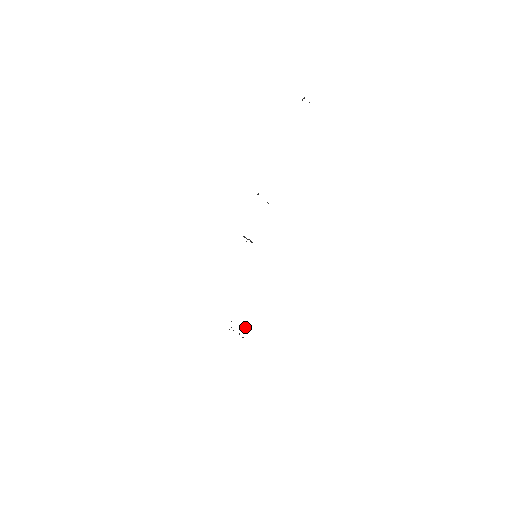
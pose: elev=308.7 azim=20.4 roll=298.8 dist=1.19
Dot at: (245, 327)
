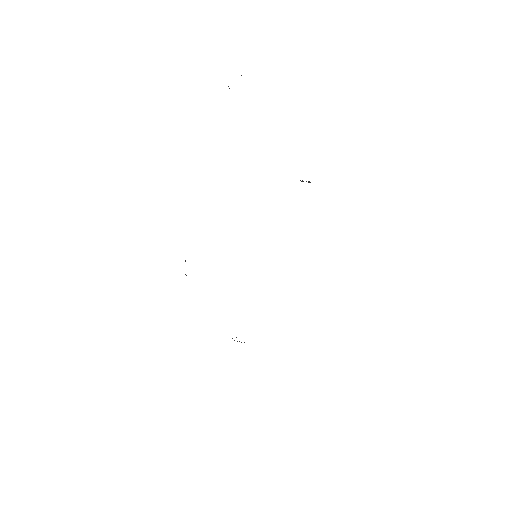
Dot at: occluded
